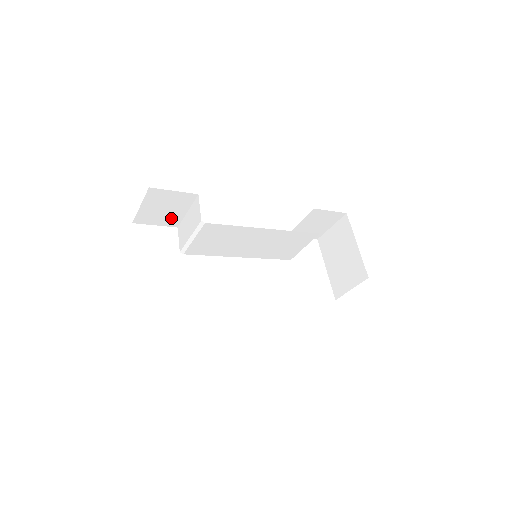
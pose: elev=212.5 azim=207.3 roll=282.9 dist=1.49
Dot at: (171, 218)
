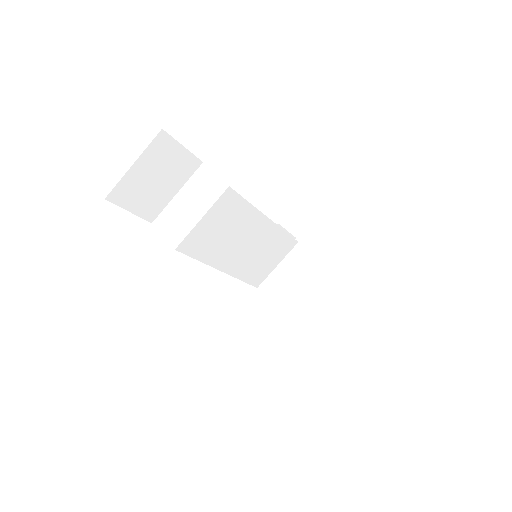
Dot at: (154, 201)
